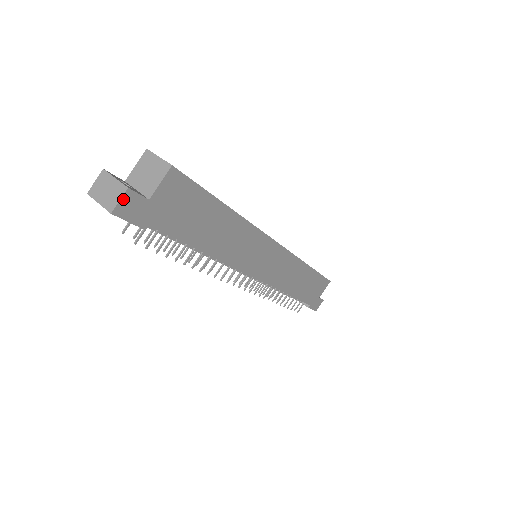
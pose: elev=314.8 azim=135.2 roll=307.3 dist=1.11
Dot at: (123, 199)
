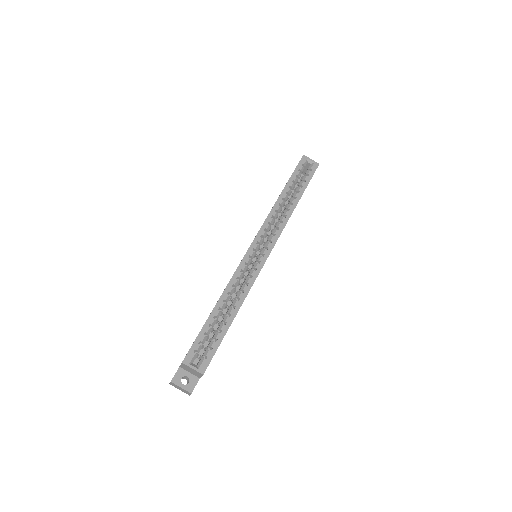
Dot at: (191, 393)
